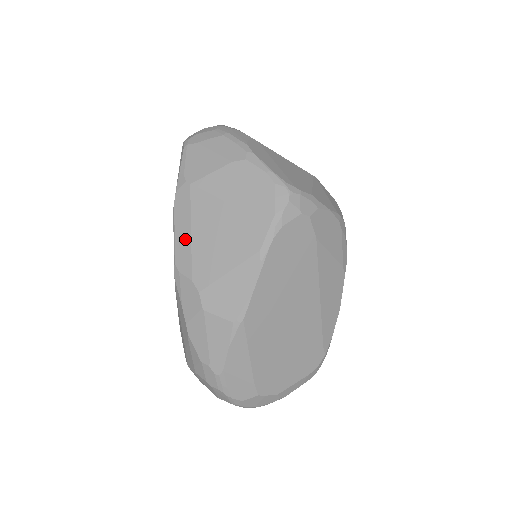
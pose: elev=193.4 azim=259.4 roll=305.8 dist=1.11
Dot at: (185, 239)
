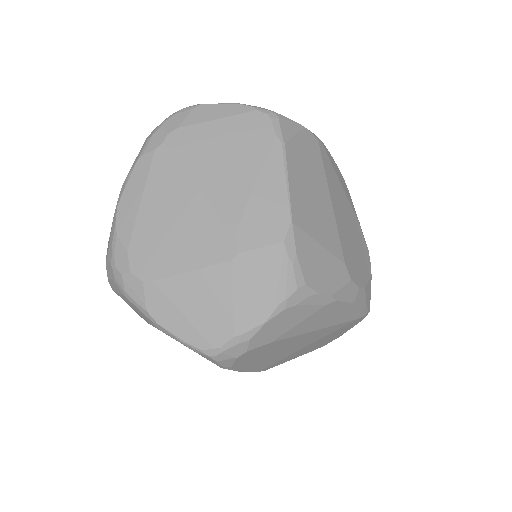
Dot at: occluded
